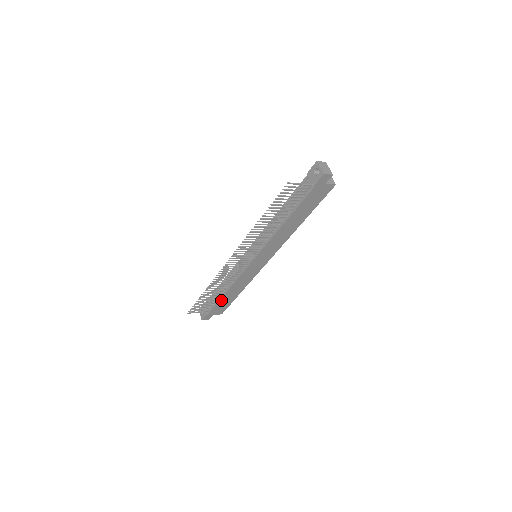
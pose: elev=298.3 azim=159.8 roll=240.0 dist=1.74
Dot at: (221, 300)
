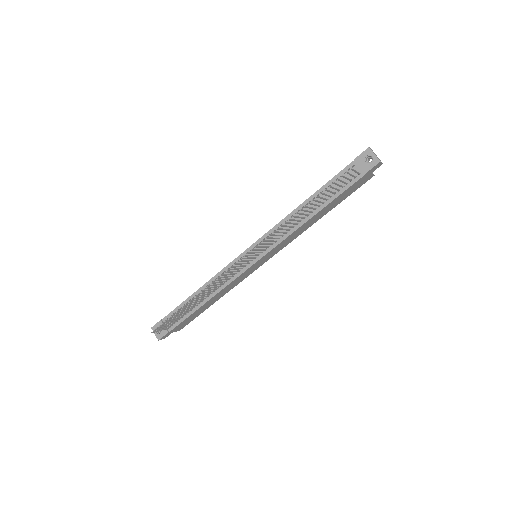
Dot at: (194, 312)
